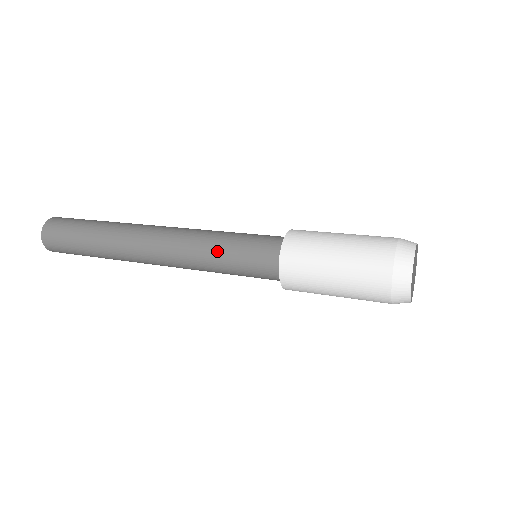
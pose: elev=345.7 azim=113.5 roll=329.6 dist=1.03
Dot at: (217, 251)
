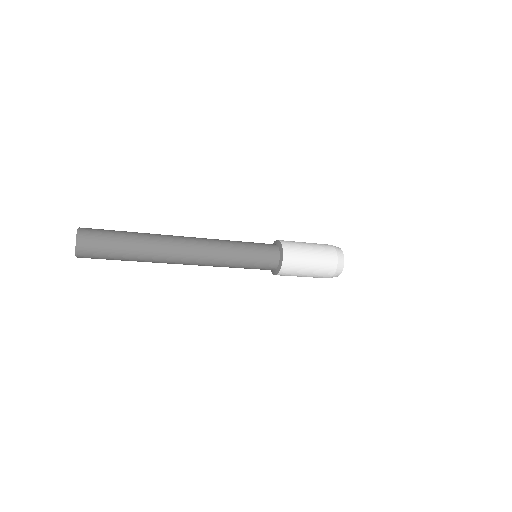
Dot at: (240, 259)
